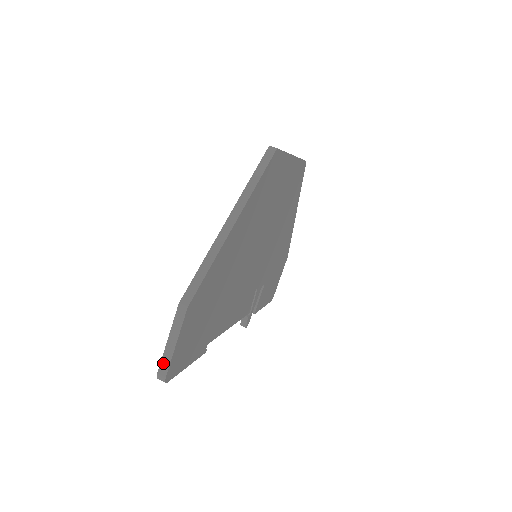
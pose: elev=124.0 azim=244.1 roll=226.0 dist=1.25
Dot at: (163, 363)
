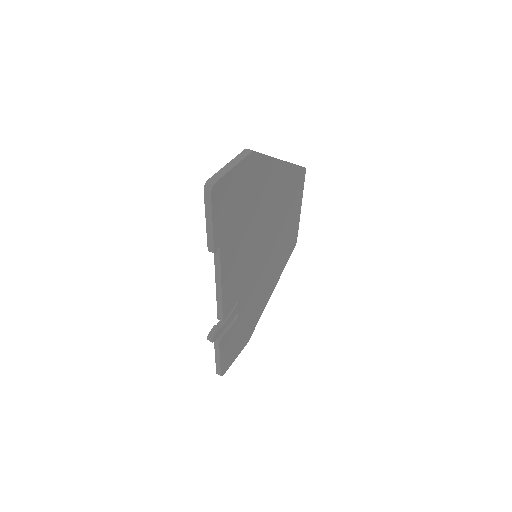
Dot at: (217, 174)
